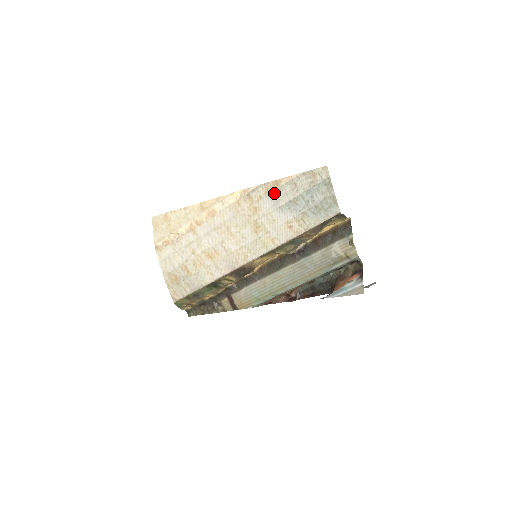
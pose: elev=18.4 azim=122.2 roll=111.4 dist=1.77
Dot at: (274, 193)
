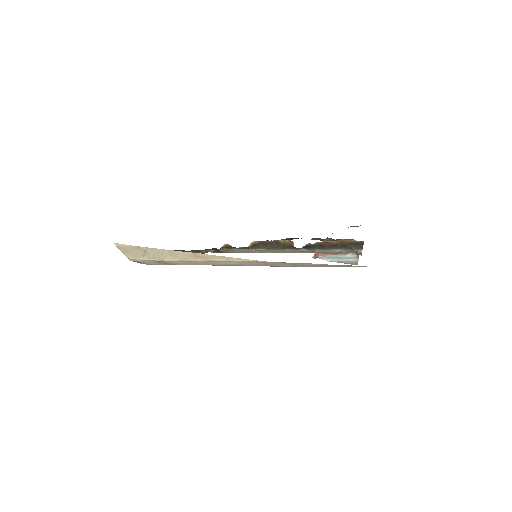
Dot at: occluded
